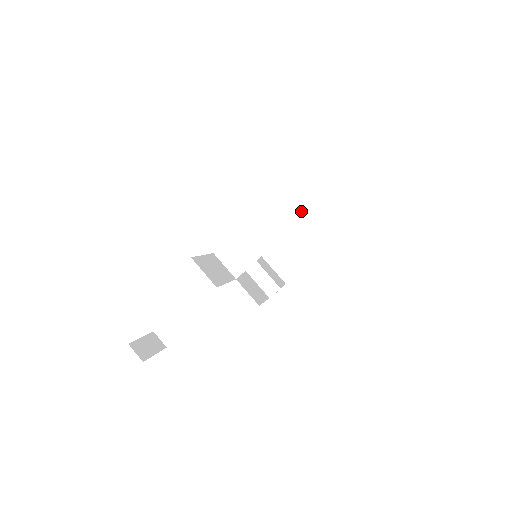
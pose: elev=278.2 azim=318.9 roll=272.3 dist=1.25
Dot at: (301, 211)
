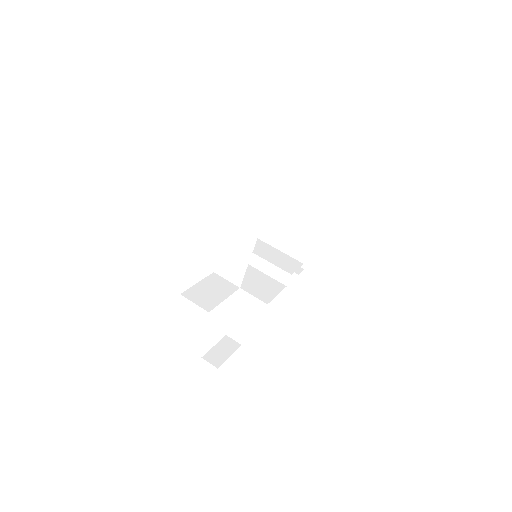
Dot at: (261, 210)
